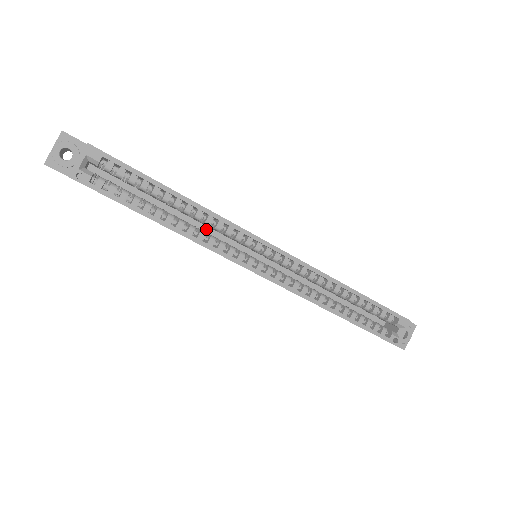
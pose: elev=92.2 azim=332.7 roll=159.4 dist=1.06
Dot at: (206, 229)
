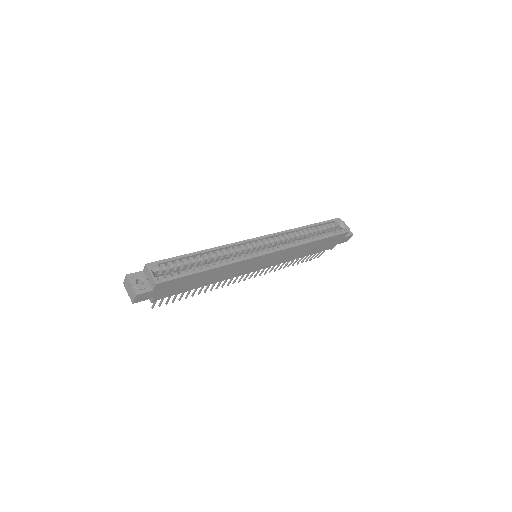
Dot at: occluded
